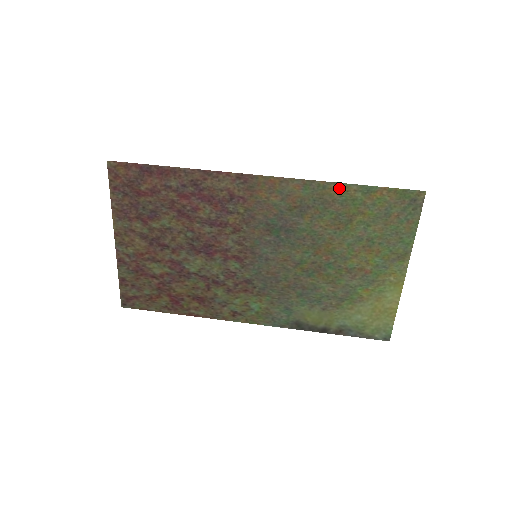
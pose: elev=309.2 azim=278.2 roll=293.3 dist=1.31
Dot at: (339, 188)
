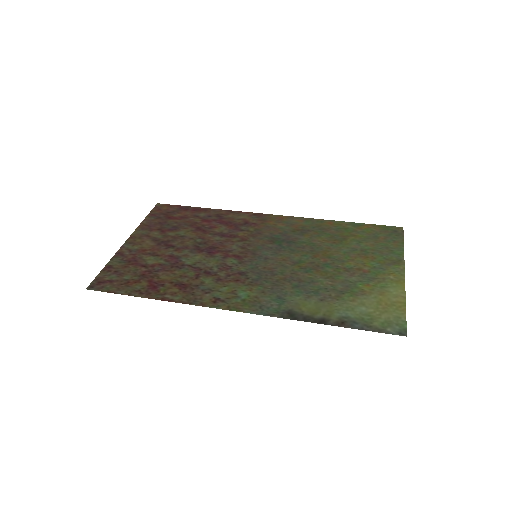
Dot at: (334, 223)
